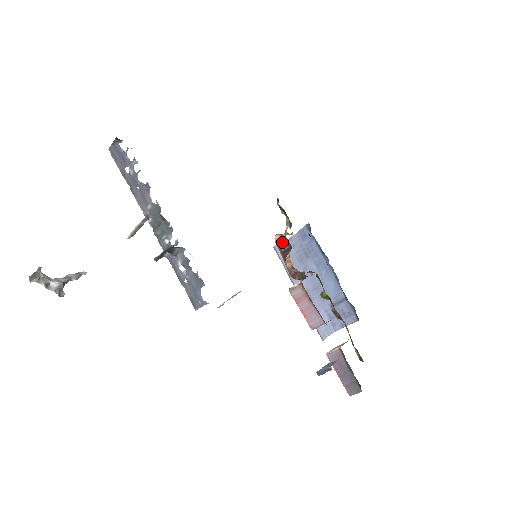
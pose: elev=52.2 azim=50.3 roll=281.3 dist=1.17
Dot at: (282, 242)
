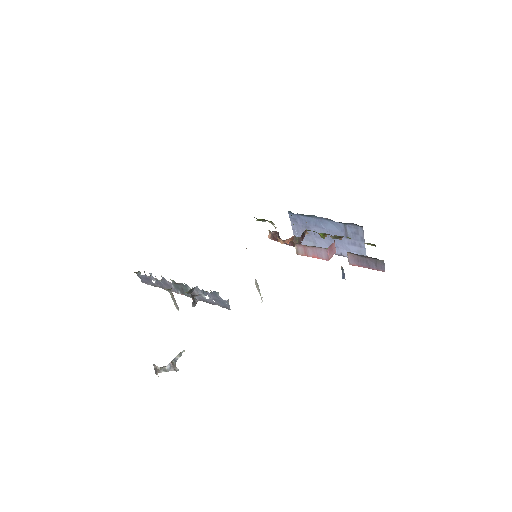
Dot at: (272, 235)
